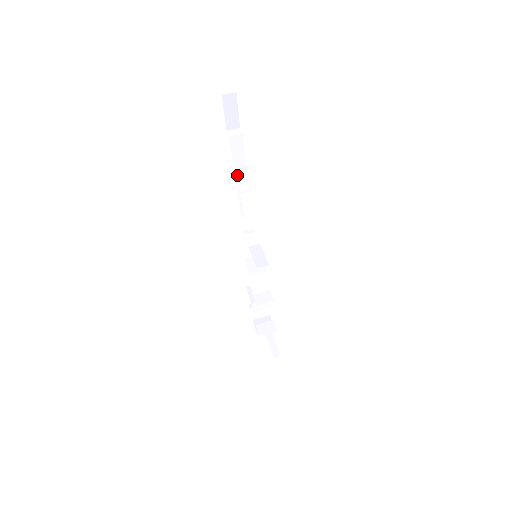
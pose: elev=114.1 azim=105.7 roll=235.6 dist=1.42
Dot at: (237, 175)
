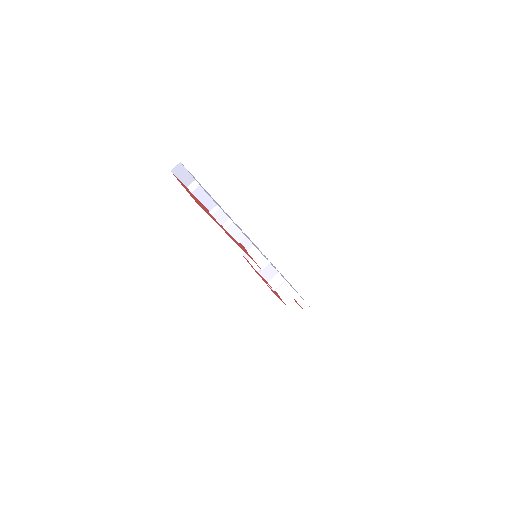
Dot at: occluded
